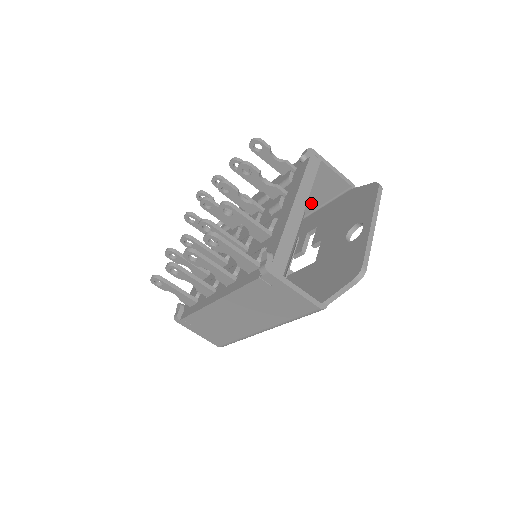
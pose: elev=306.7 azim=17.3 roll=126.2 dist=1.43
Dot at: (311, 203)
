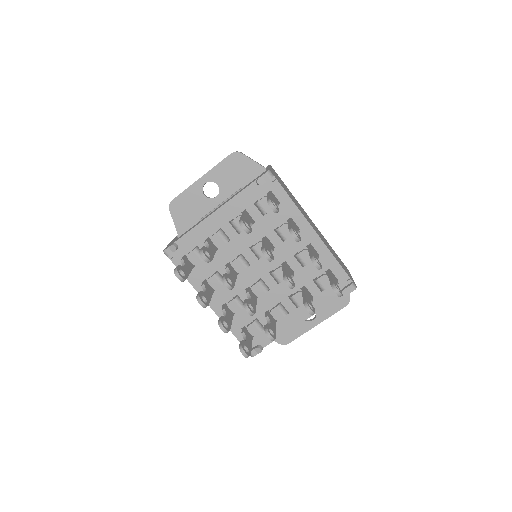
Dot at: occluded
